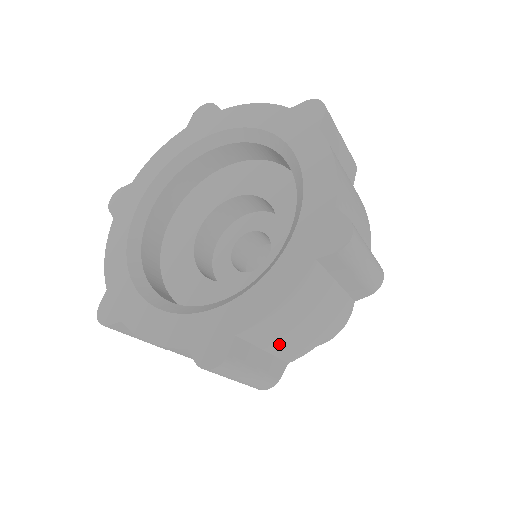
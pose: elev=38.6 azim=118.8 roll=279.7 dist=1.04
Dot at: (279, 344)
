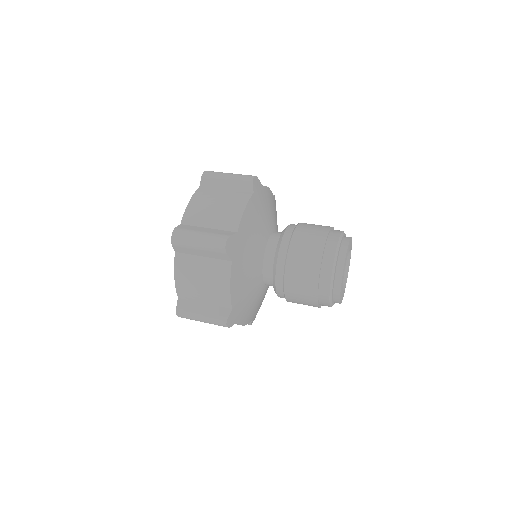
Dot at: (212, 221)
